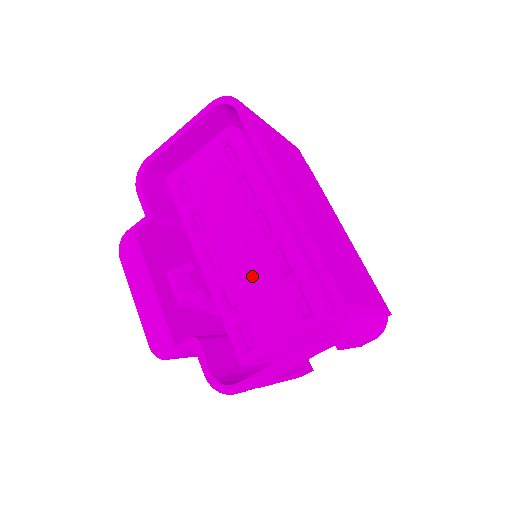
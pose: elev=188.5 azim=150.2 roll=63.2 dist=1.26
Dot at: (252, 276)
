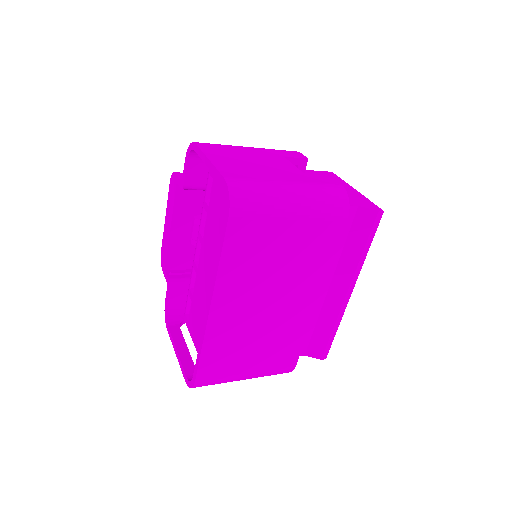
Dot at: (201, 297)
